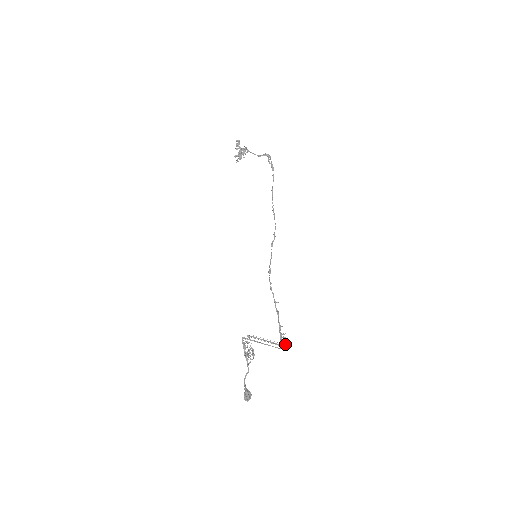
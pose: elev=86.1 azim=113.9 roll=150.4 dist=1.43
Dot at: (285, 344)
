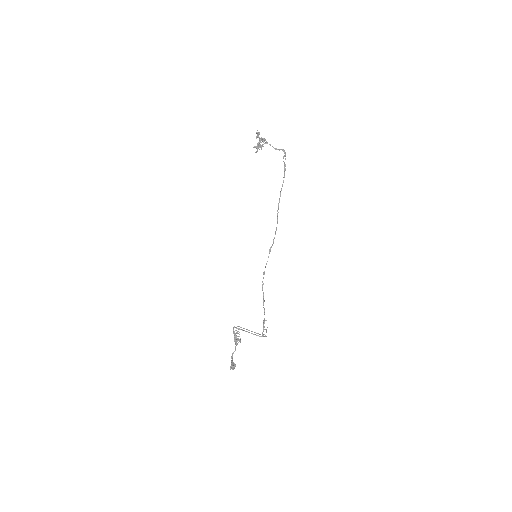
Dot at: occluded
